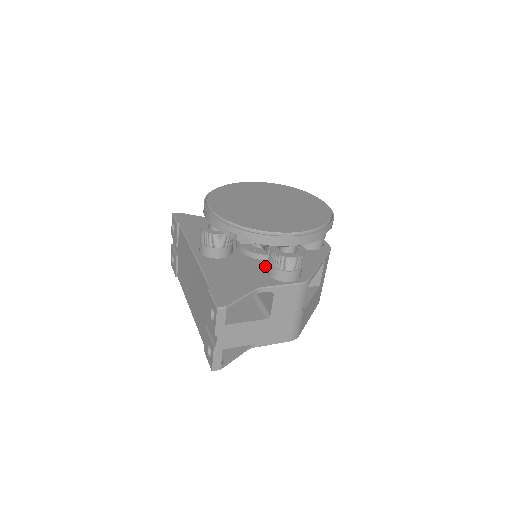
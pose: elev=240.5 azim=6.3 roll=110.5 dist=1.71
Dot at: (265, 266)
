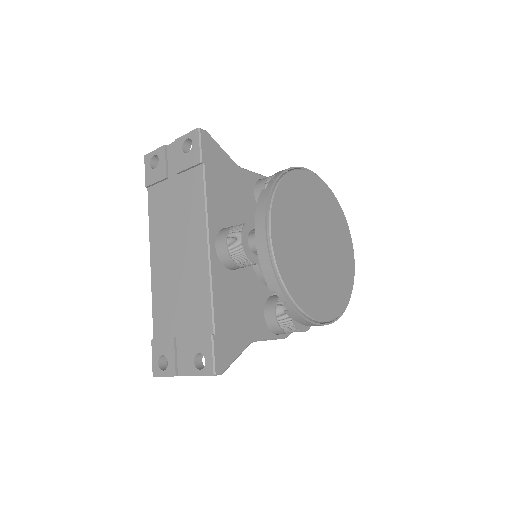
Dot at: (265, 298)
